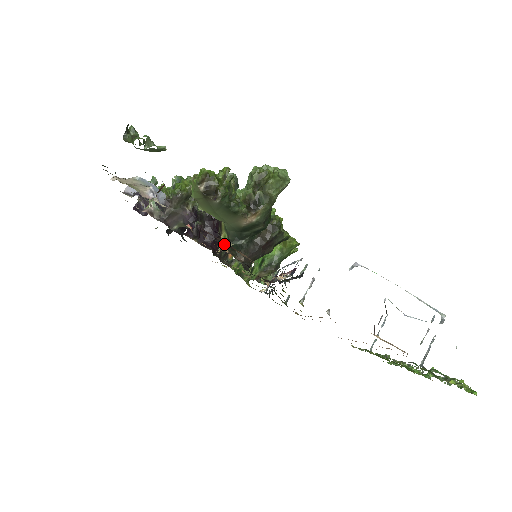
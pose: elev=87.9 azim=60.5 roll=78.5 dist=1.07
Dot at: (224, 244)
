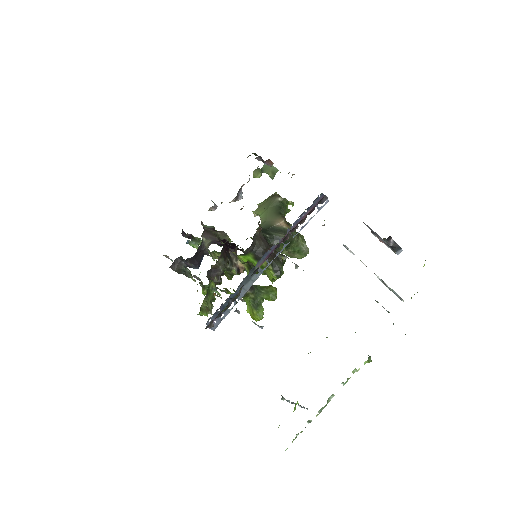
Dot at: occluded
